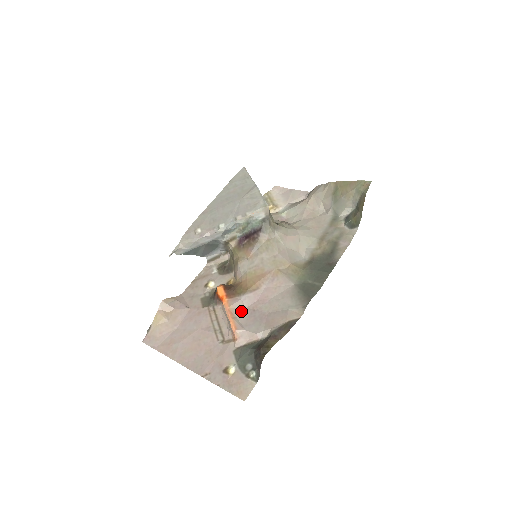
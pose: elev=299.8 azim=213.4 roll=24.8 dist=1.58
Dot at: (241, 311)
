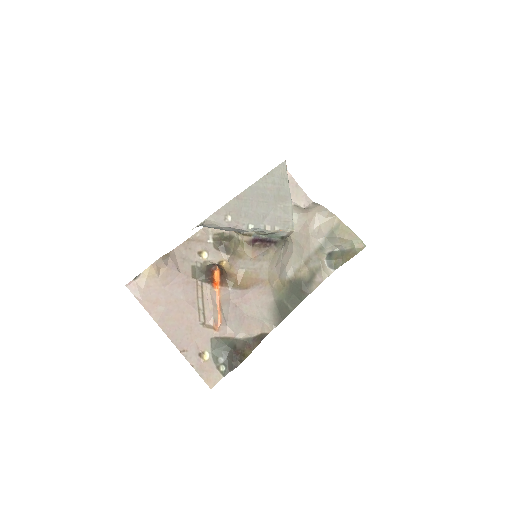
Dot at: (227, 303)
